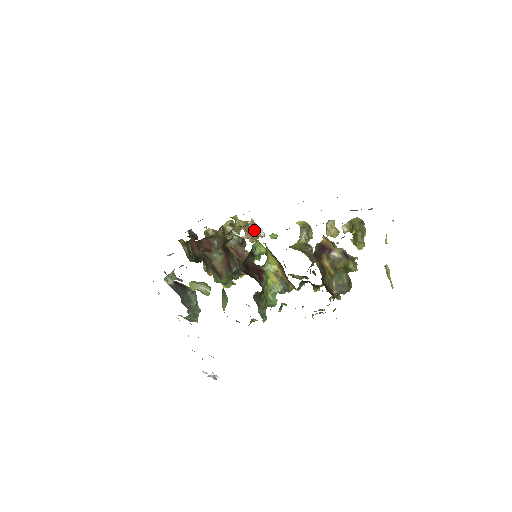
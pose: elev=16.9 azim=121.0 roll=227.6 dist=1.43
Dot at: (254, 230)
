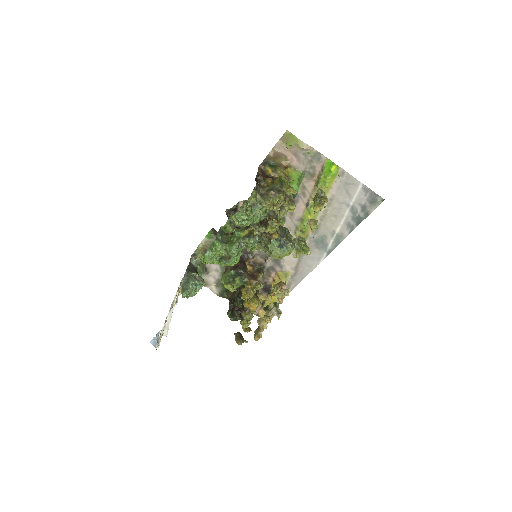
Dot at: (280, 284)
